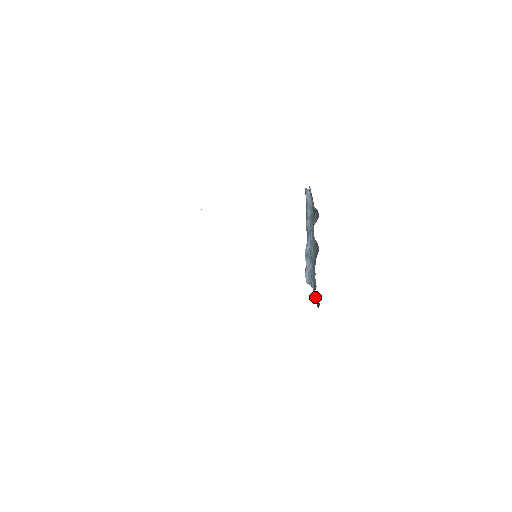
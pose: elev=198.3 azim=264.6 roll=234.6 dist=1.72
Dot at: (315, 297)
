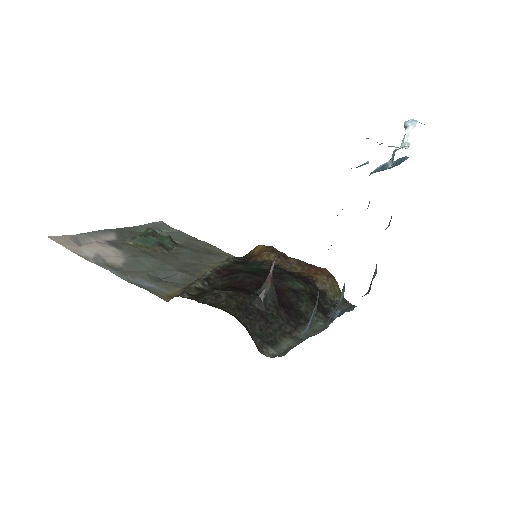
Dot at: occluded
